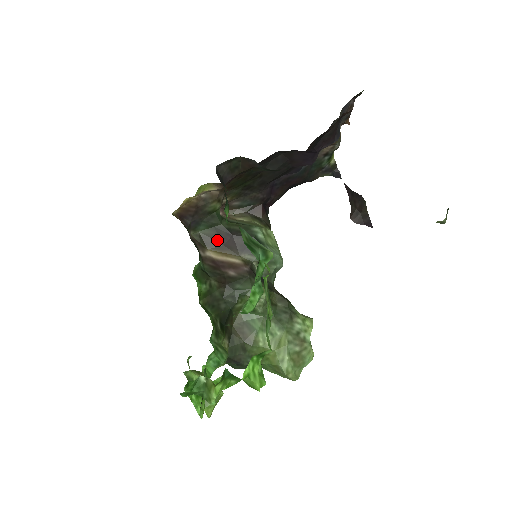
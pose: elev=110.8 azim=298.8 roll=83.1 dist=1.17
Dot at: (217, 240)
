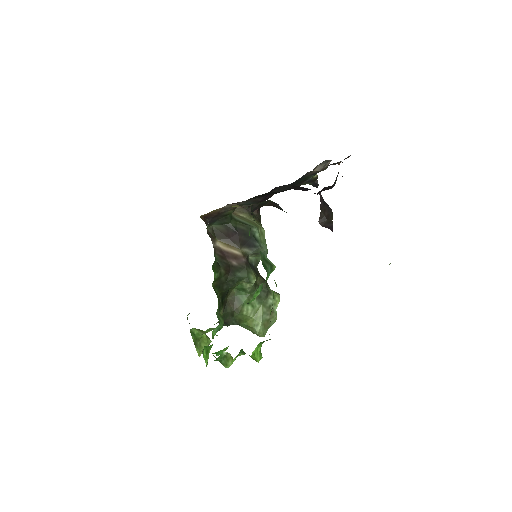
Dot at: (225, 234)
